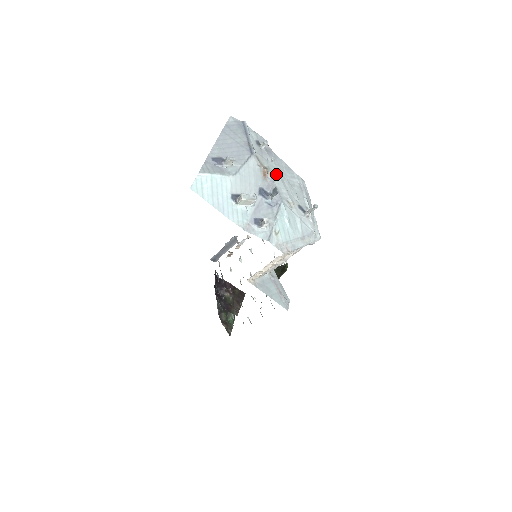
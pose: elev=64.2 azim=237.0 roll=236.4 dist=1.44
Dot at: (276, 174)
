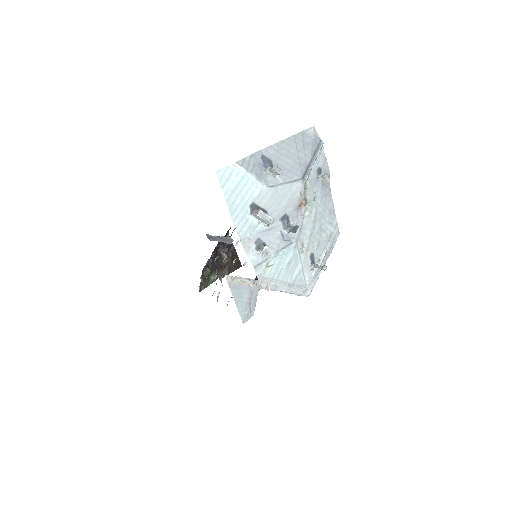
Dot at: (313, 211)
